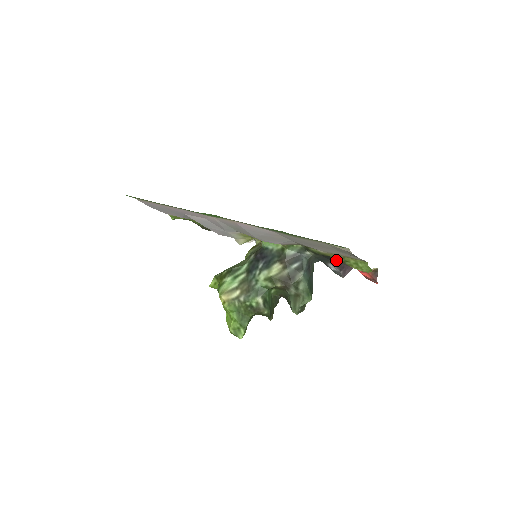
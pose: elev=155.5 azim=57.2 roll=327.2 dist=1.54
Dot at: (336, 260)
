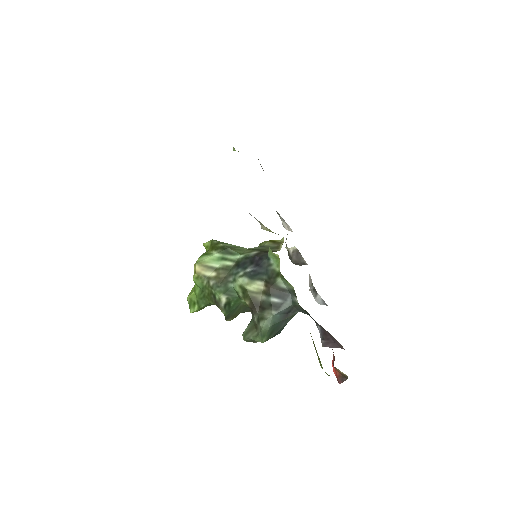
Dot at: occluded
